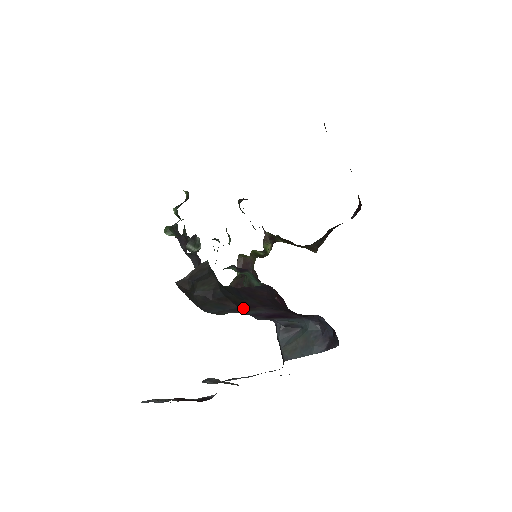
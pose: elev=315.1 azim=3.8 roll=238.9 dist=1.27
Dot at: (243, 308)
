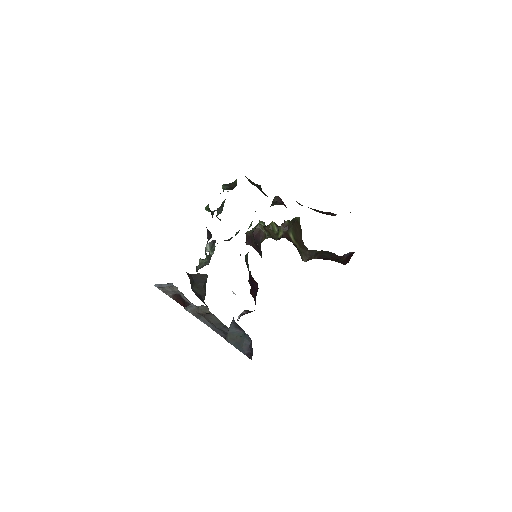
Dot at: occluded
